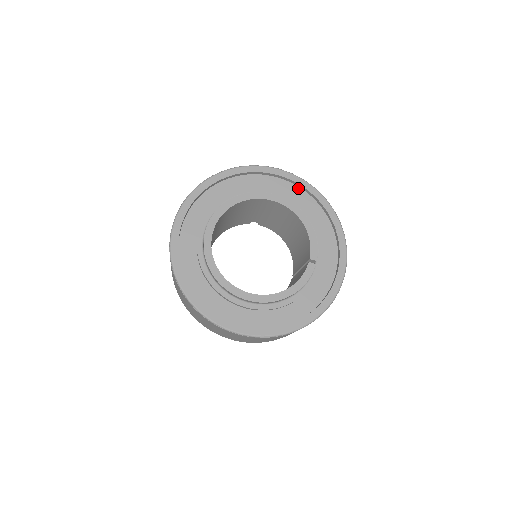
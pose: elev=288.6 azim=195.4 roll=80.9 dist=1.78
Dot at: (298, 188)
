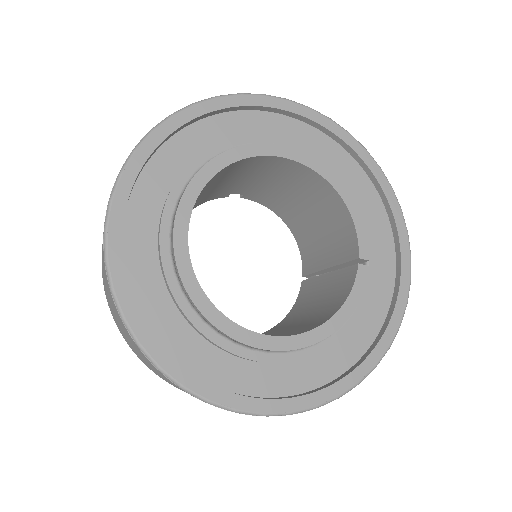
Dot at: (320, 133)
